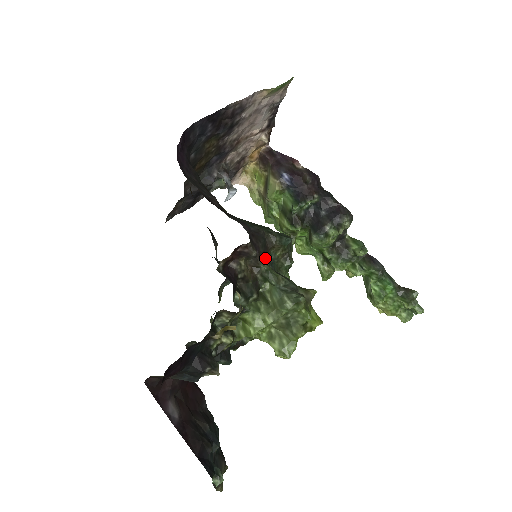
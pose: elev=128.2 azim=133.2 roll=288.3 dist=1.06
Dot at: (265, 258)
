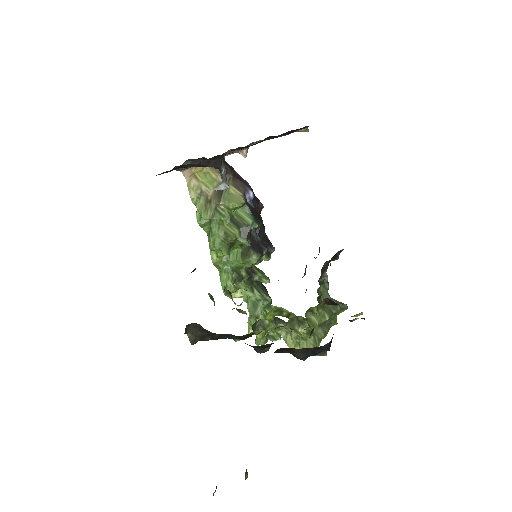
Dot at: occluded
